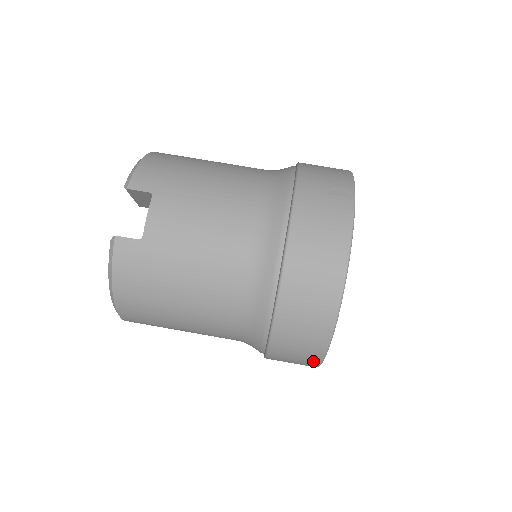
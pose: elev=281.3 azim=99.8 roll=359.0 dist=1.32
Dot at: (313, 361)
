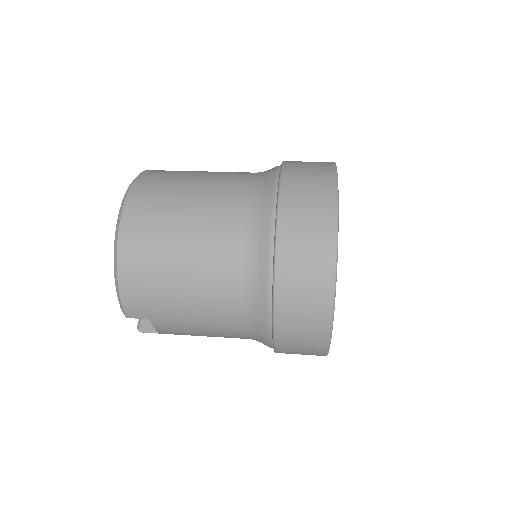
Dot at: (328, 179)
